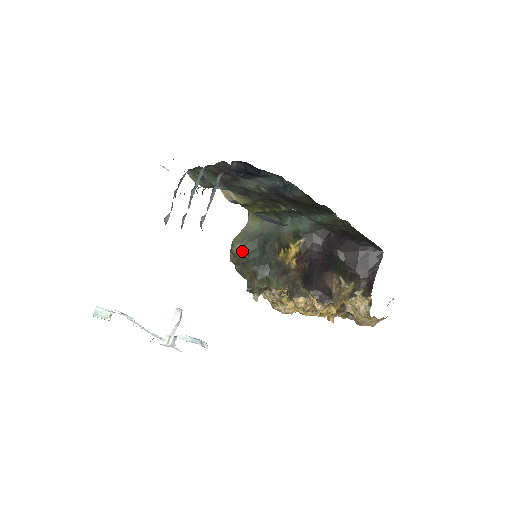
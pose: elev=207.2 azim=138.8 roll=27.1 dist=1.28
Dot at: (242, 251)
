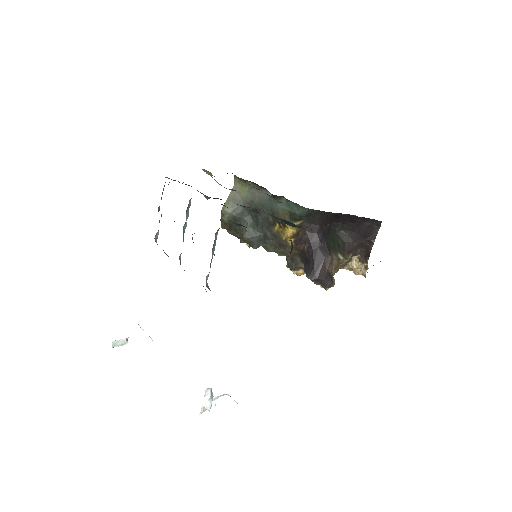
Dot at: (233, 220)
